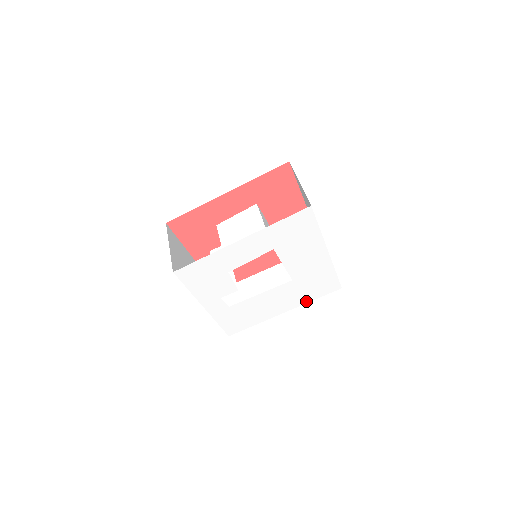
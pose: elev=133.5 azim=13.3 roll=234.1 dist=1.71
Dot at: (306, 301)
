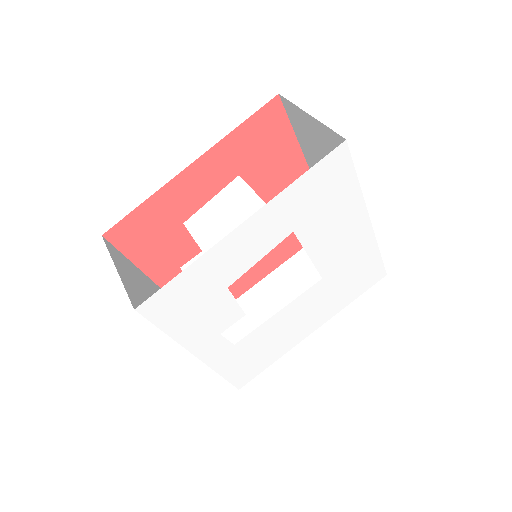
Dot at: (341, 307)
